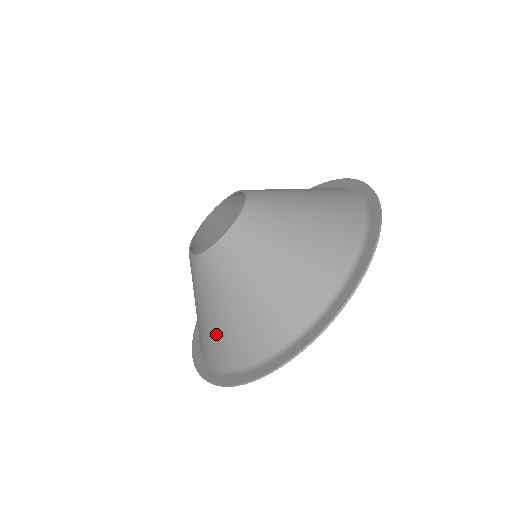
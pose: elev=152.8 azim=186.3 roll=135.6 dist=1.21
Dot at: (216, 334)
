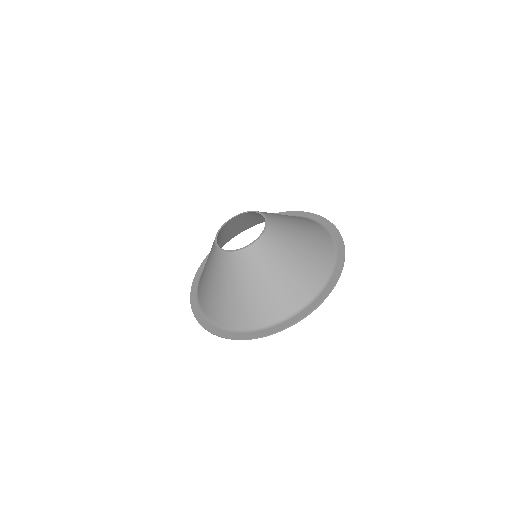
Dot at: (283, 290)
